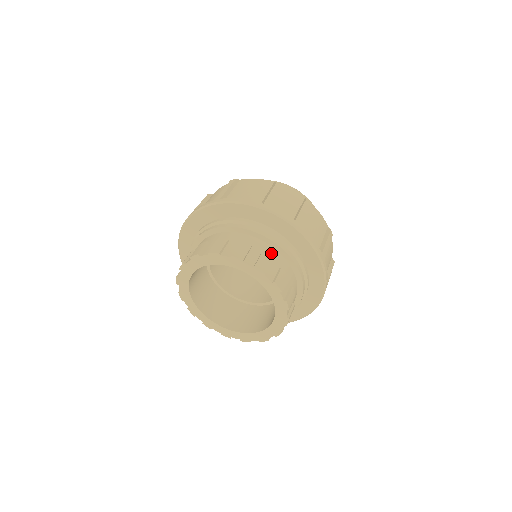
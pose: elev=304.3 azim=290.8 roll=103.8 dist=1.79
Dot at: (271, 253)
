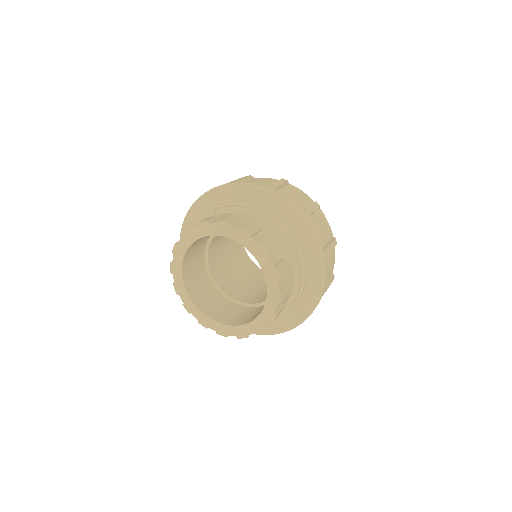
Dot at: (289, 264)
